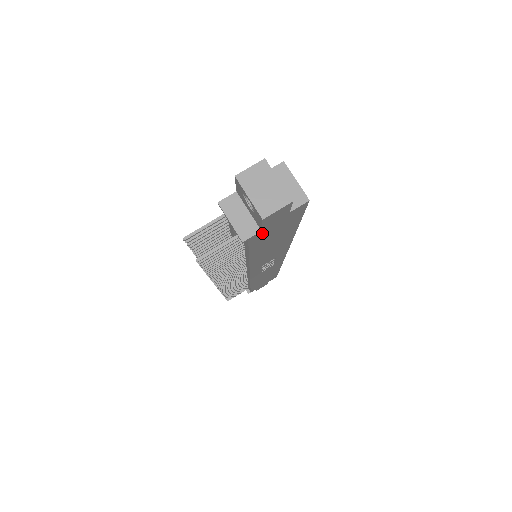
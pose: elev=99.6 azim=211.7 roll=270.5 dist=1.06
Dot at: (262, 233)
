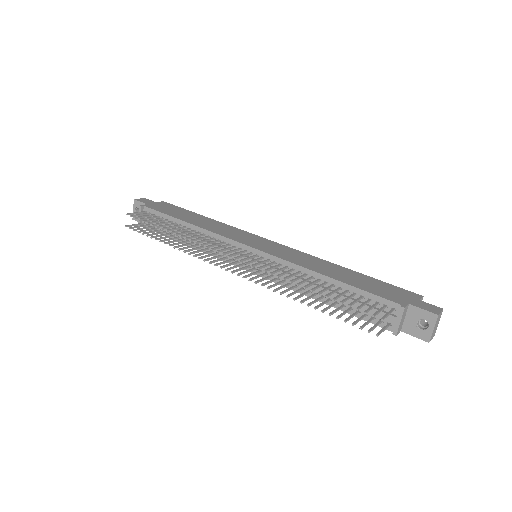
Dot at: occluded
